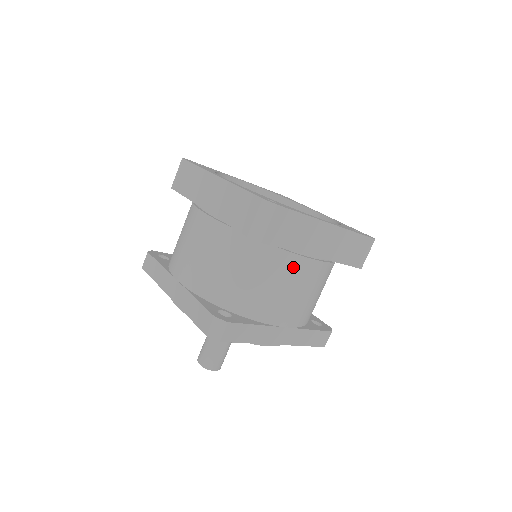
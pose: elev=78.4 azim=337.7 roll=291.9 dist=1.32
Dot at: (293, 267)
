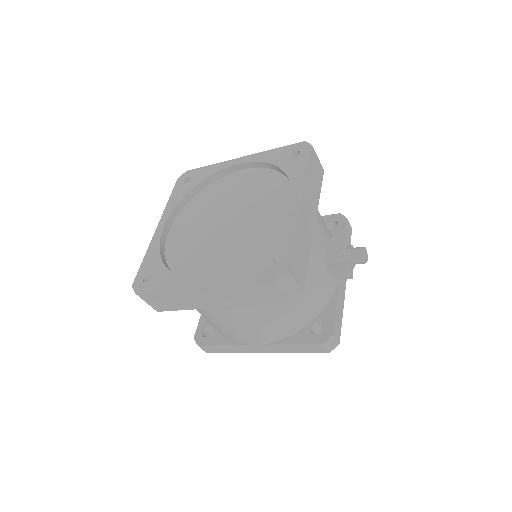
Dot at: (209, 314)
